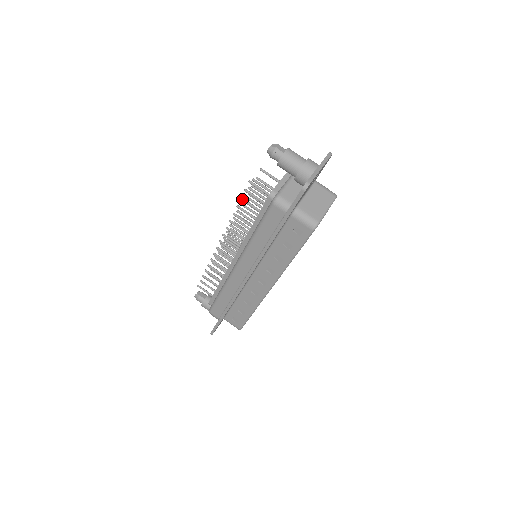
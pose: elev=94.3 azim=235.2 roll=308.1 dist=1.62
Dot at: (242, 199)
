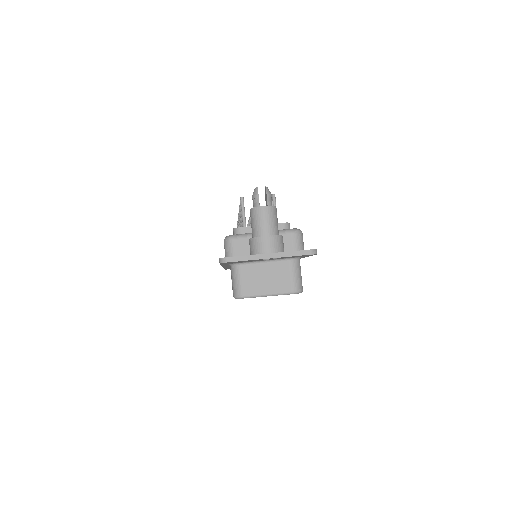
Dot at: occluded
